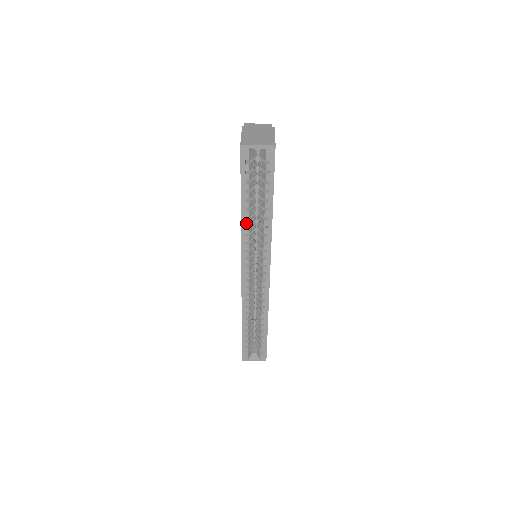
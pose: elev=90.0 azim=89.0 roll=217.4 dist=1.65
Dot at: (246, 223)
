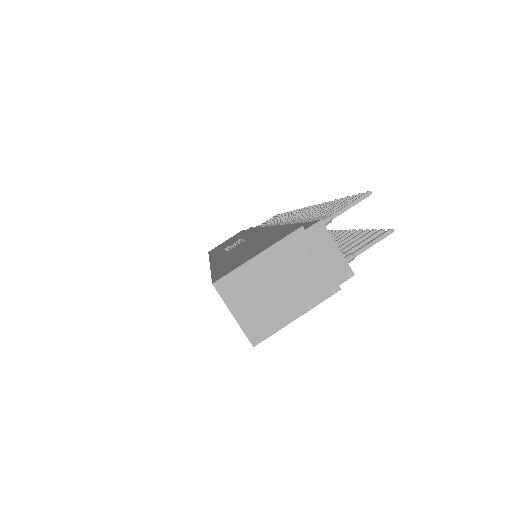
Dot at: occluded
